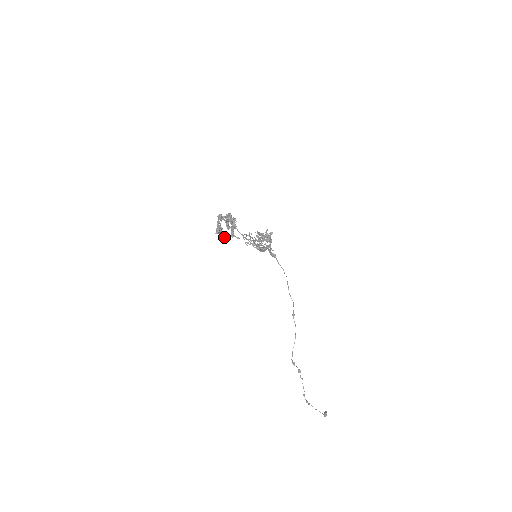
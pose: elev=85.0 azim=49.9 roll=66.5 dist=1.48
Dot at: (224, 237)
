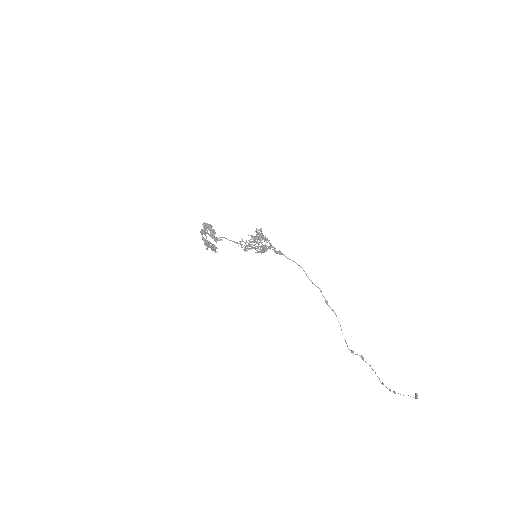
Dot at: (212, 247)
